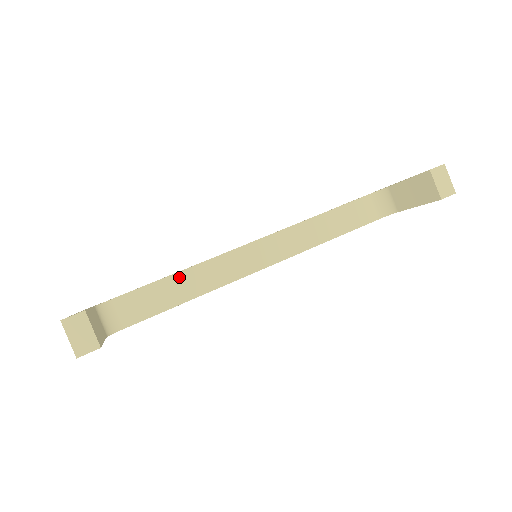
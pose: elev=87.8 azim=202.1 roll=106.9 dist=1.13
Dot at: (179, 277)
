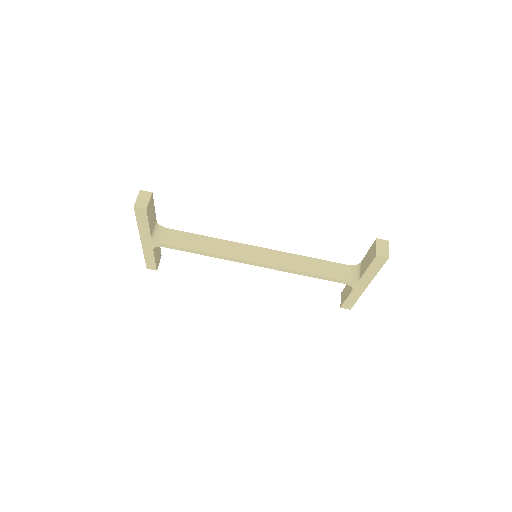
Dot at: (207, 239)
